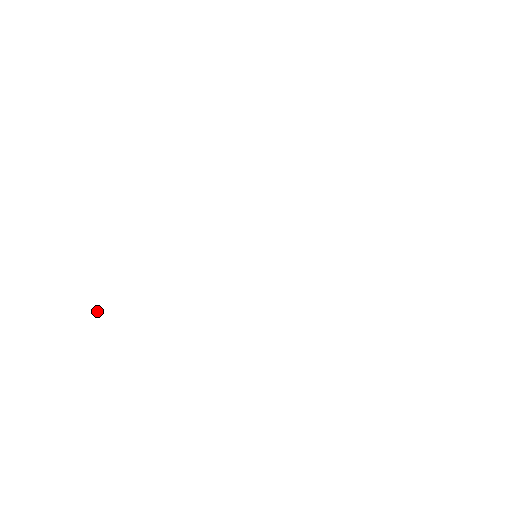
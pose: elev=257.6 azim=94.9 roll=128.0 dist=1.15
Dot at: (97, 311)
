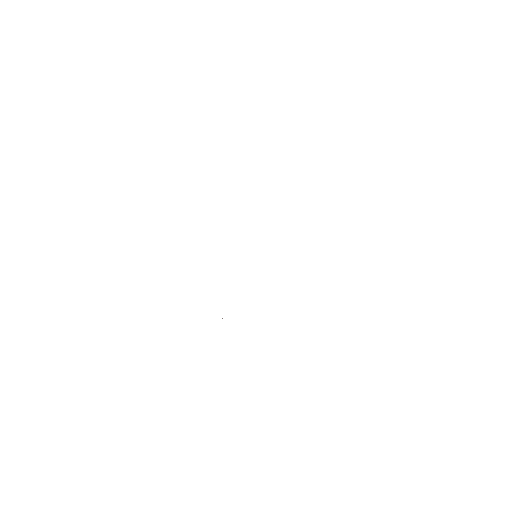
Dot at: occluded
